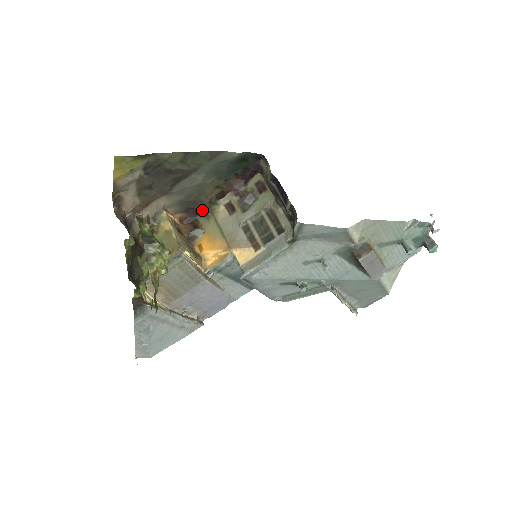
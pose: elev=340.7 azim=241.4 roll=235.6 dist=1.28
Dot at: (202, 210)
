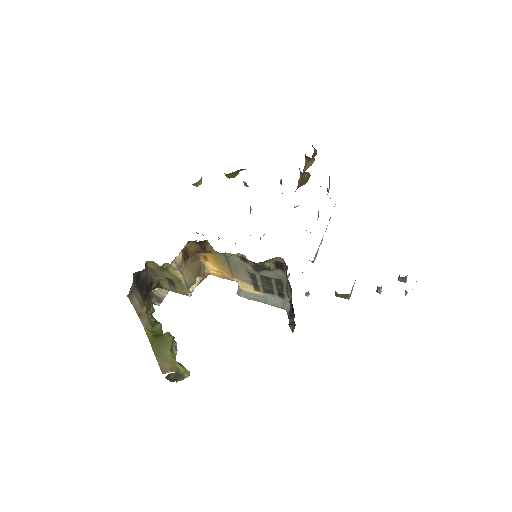
Dot at: occluded
